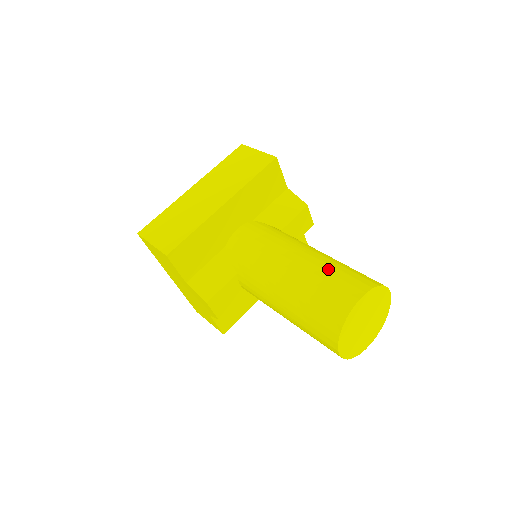
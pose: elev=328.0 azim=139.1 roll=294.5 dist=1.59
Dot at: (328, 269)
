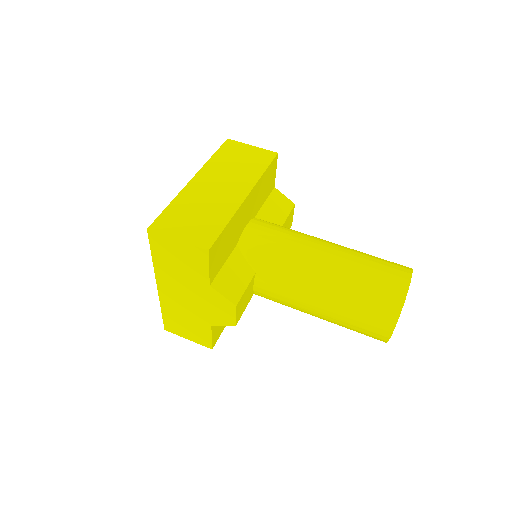
Dot at: (365, 257)
